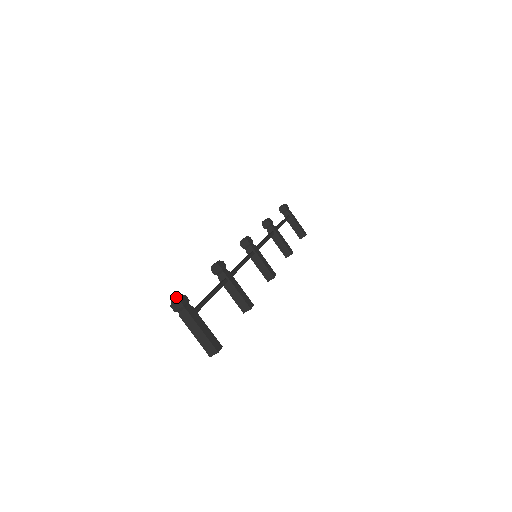
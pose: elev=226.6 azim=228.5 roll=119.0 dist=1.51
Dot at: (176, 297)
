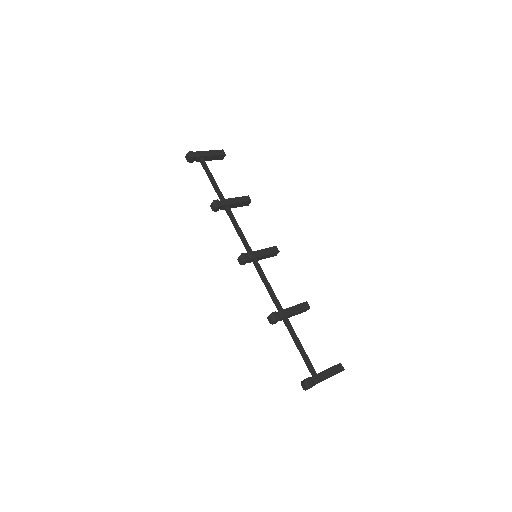
Dot at: (306, 388)
